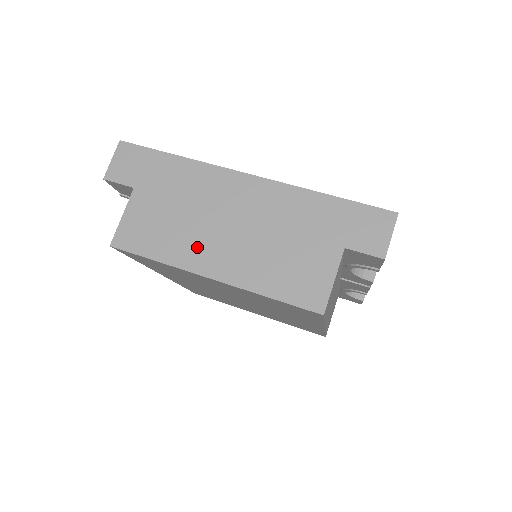
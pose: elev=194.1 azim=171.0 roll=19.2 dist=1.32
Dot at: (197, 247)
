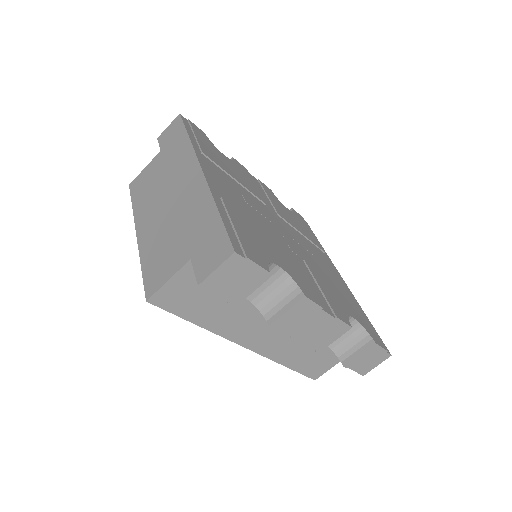
Dot at: (148, 208)
